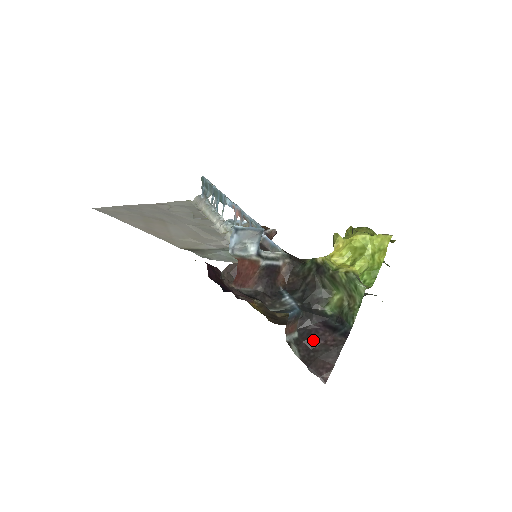
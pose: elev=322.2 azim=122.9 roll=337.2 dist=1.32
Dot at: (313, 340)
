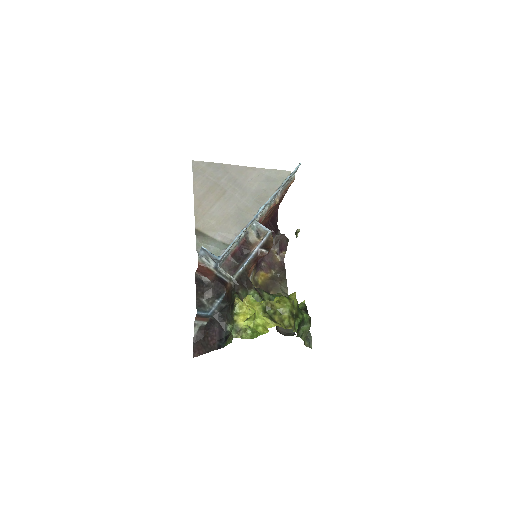
Dot at: (207, 334)
